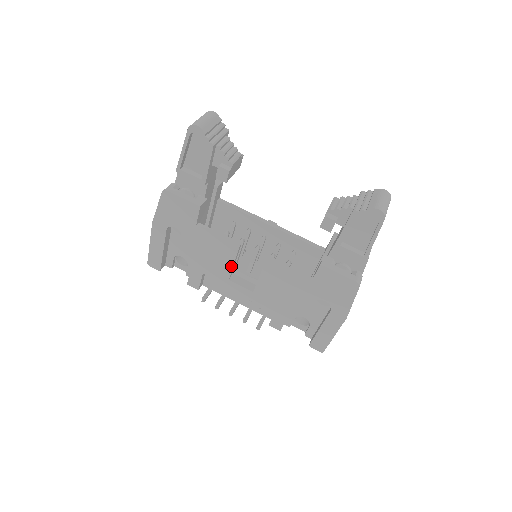
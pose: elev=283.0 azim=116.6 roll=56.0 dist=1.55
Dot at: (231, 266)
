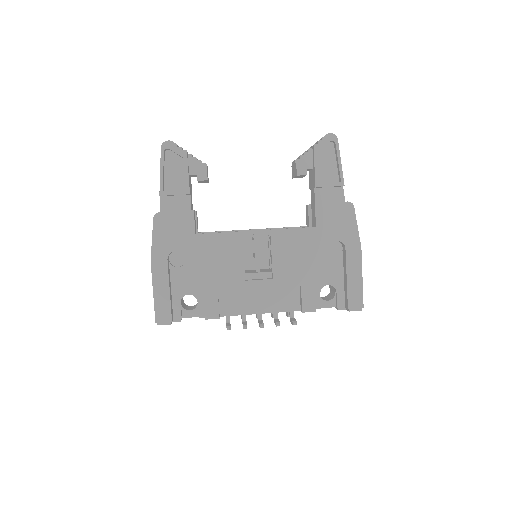
Dot at: (242, 261)
